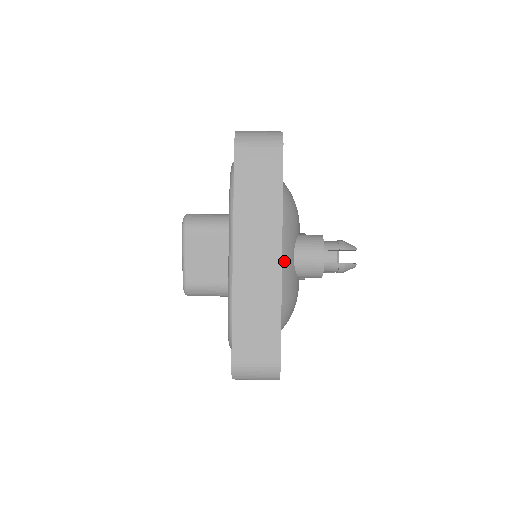
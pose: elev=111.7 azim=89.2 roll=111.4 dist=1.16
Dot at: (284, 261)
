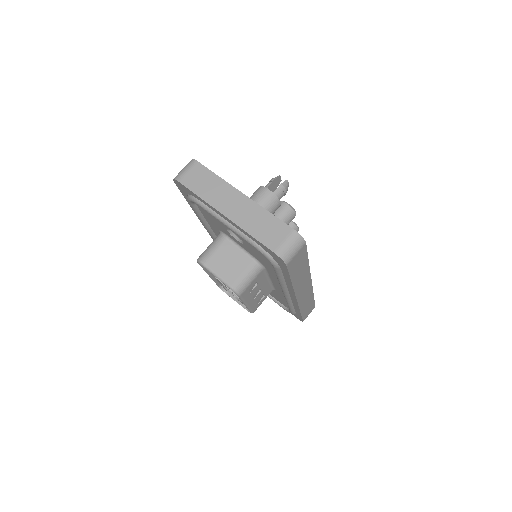
Dot at: occluded
